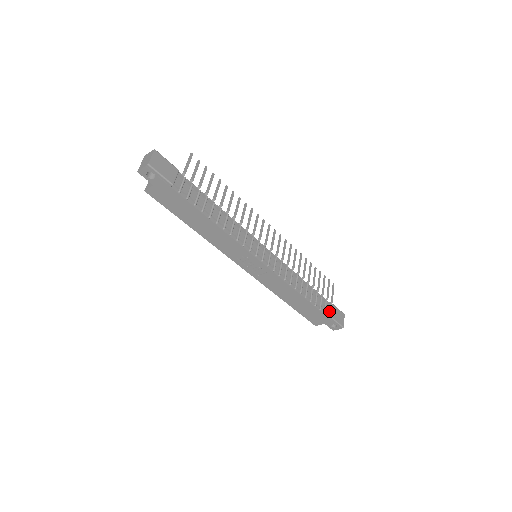
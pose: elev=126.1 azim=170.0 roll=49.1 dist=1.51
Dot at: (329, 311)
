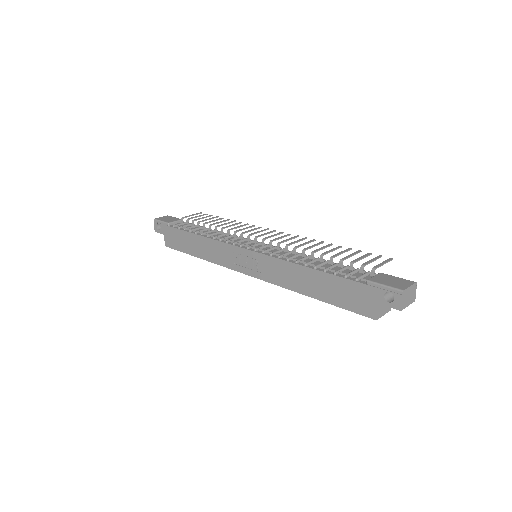
Dot at: occluded
